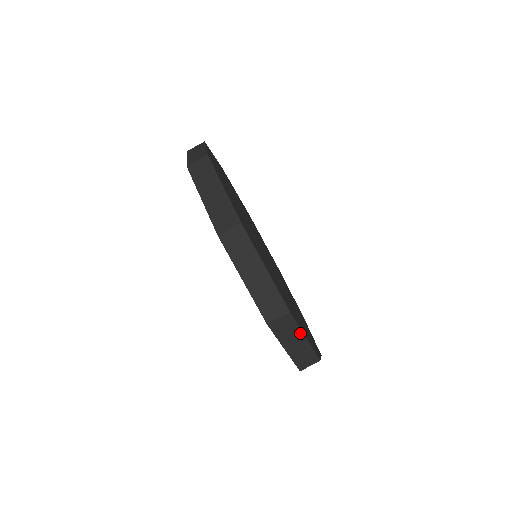
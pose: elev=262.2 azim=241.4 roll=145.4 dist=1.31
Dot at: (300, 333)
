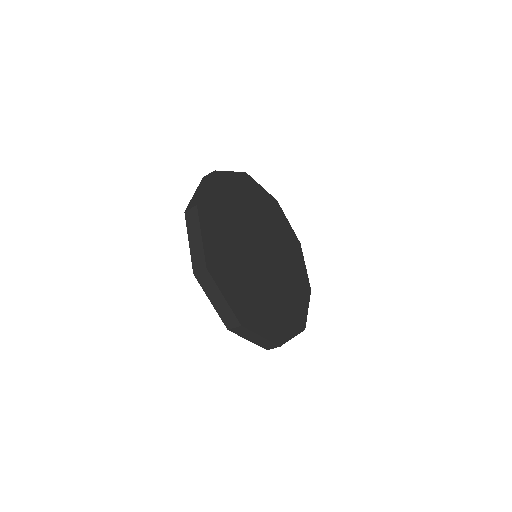
Dot at: (306, 314)
